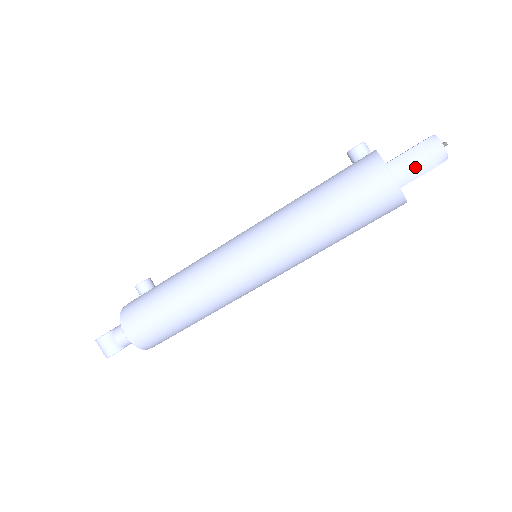
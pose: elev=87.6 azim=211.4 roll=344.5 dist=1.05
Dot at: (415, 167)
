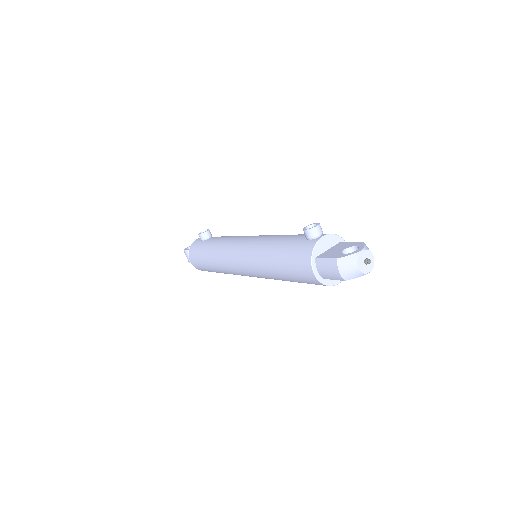
Dot at: (330, 273)
